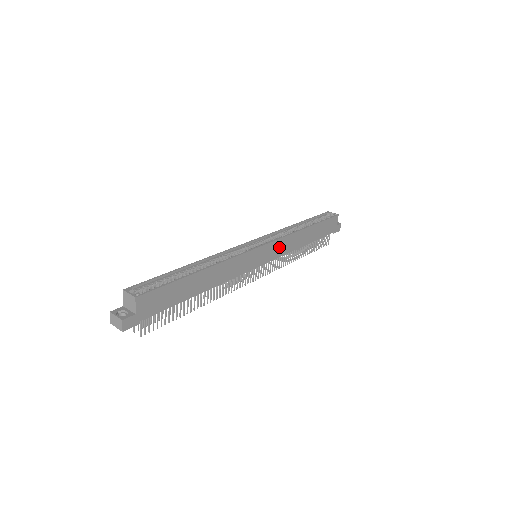
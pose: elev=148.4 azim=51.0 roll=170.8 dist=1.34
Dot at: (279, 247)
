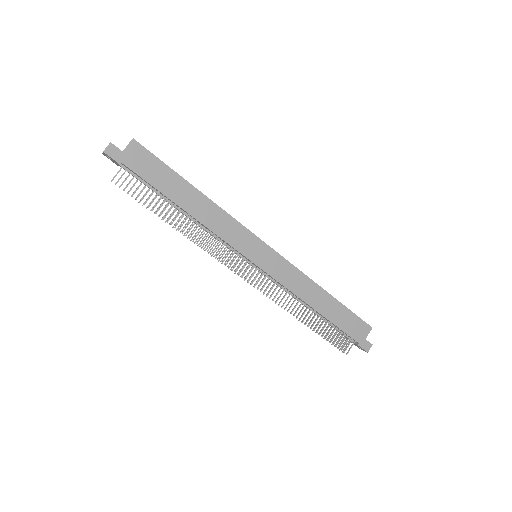
Dot at: (283, 270)
